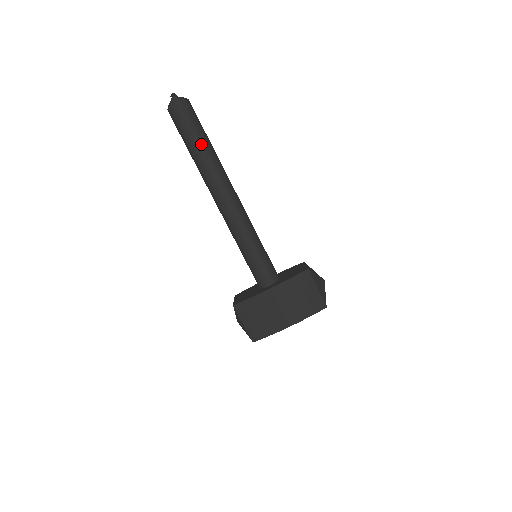
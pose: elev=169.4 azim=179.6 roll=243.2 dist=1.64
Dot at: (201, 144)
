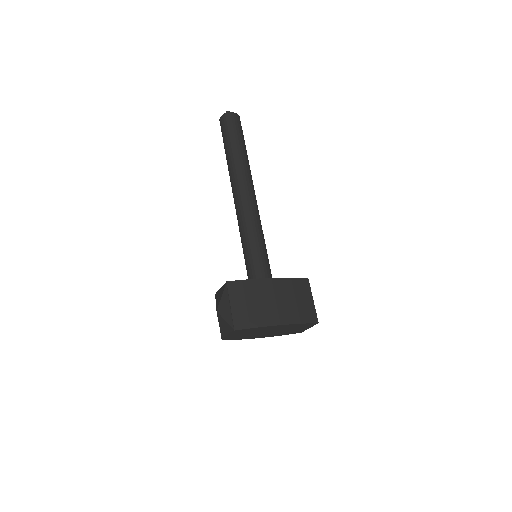
Dot at: (242, 146)
